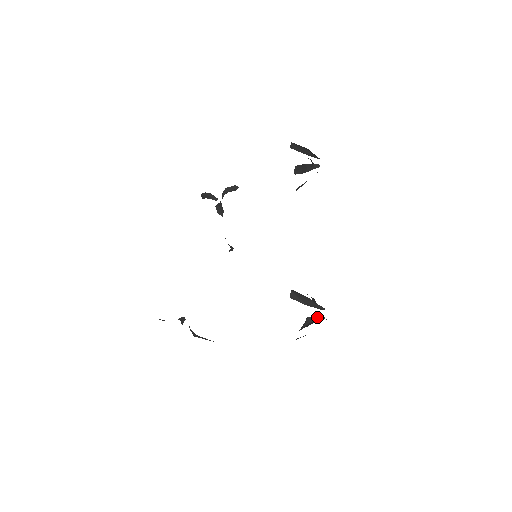
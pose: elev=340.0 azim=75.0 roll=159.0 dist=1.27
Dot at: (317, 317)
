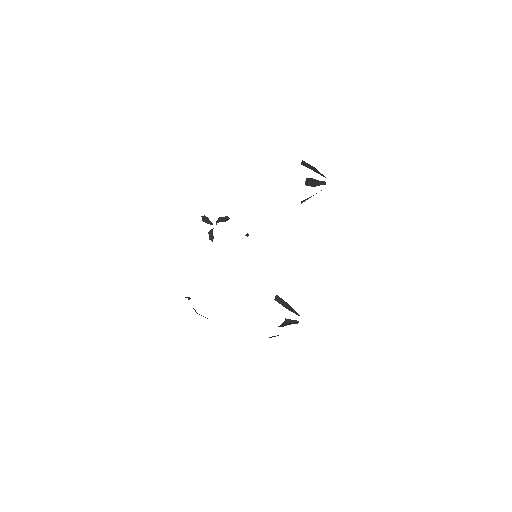
Dot at: (293, 320)
